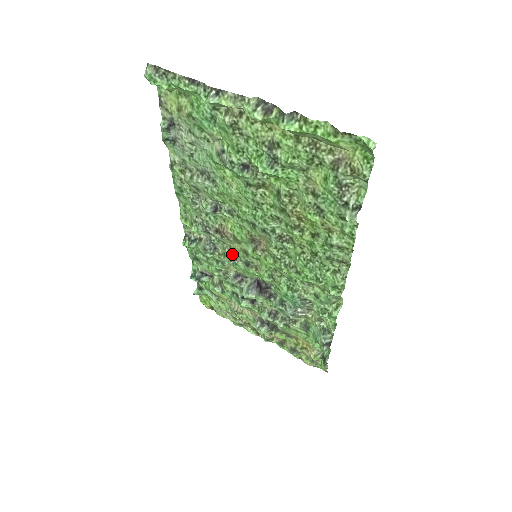
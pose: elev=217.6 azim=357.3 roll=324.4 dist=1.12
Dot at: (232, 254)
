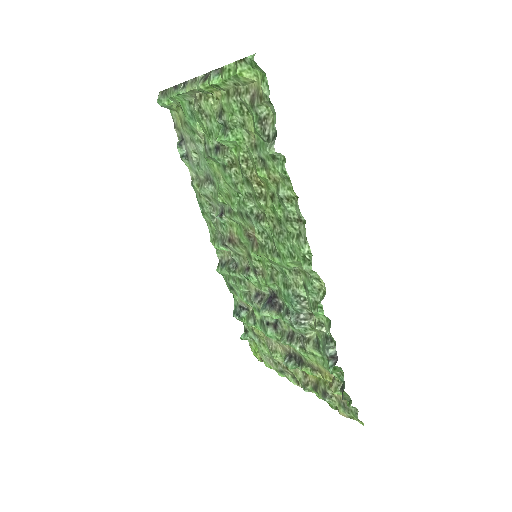
Dot at: (246, 266)
